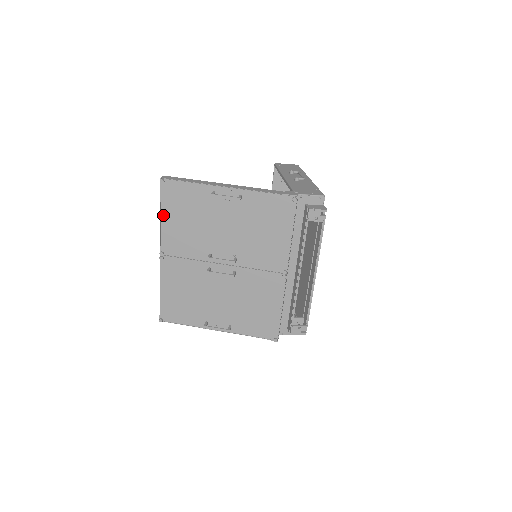
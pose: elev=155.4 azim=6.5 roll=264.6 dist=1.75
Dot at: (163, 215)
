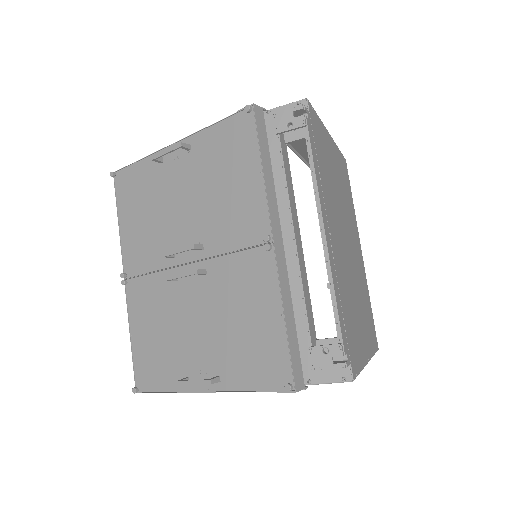
Dot at: (121, 220)
